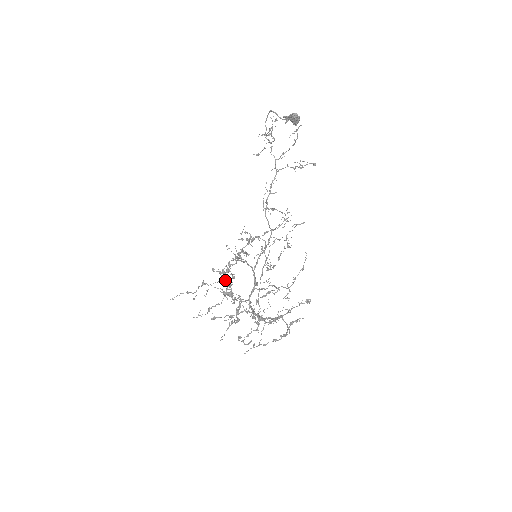
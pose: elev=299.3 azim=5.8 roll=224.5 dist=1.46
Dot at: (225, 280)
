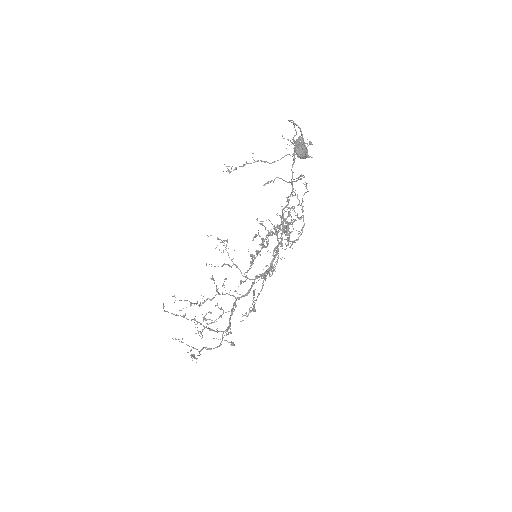
Dot at: (262, 242)
